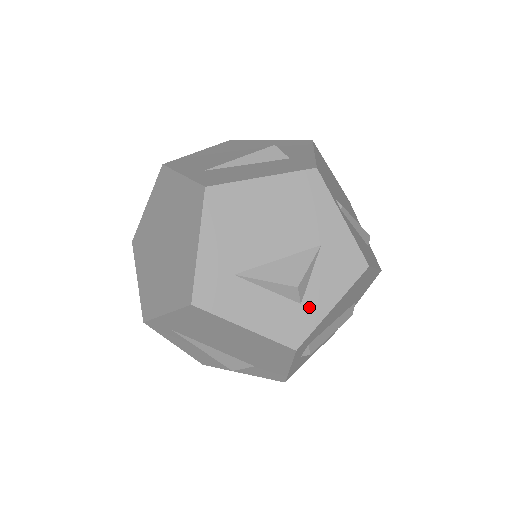
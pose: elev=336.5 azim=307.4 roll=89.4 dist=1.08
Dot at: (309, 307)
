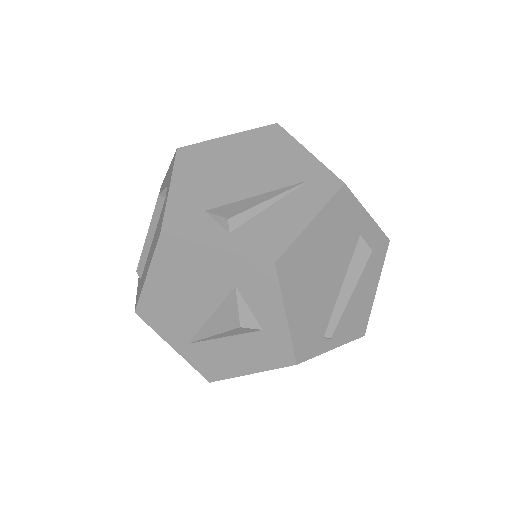
Dot at: occluded
